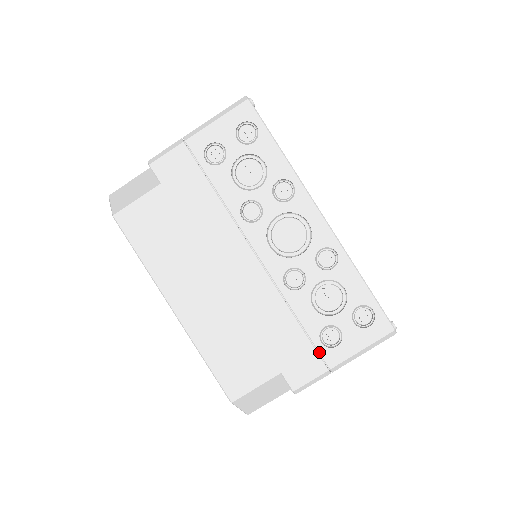
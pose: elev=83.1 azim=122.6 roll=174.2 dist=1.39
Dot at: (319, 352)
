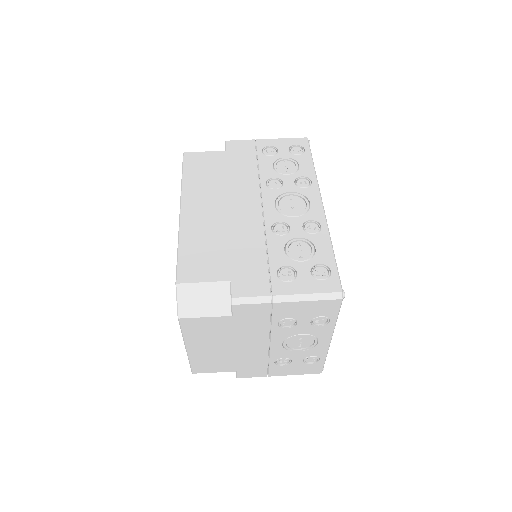
Dot at: (271, 280)
